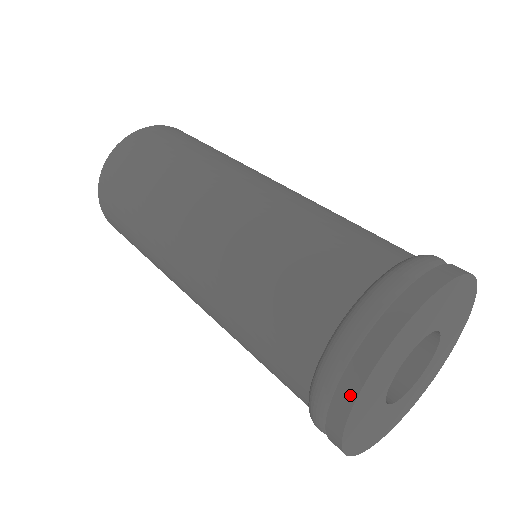
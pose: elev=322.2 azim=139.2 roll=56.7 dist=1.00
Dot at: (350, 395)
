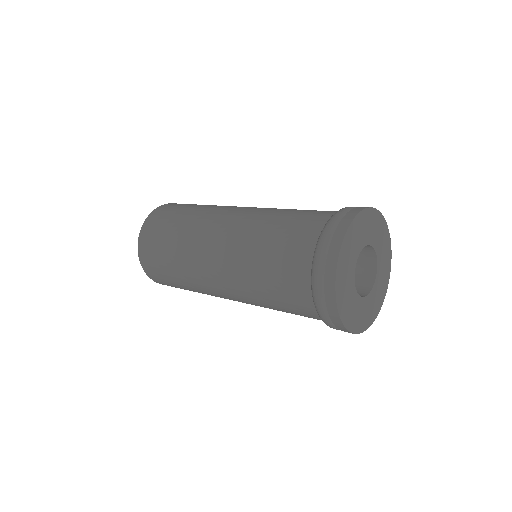
Dot at: (334, 258)
